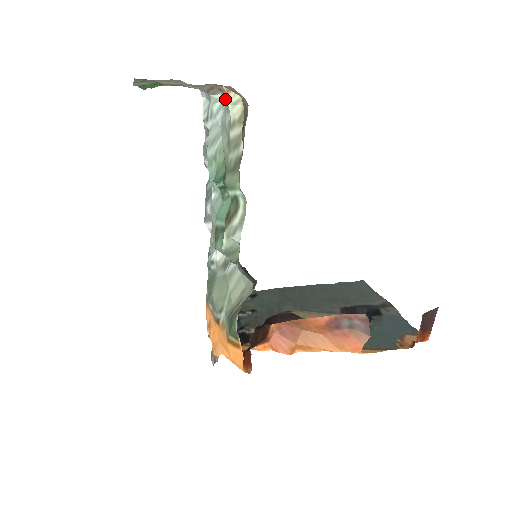
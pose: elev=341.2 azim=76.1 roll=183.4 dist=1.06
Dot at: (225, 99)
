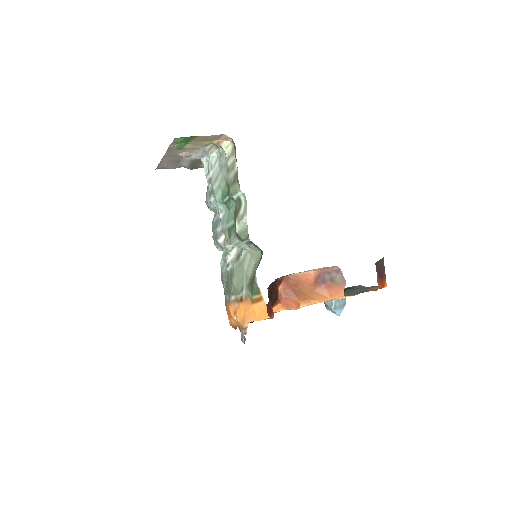
Dot at: (219, 154)
